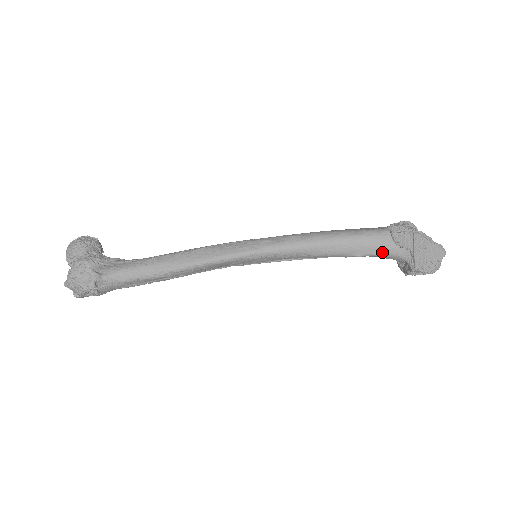
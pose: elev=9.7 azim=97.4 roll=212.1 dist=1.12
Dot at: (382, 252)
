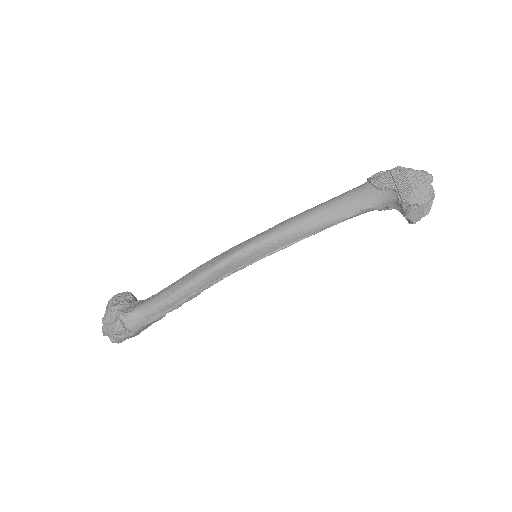
Dot at: (368, 203)
